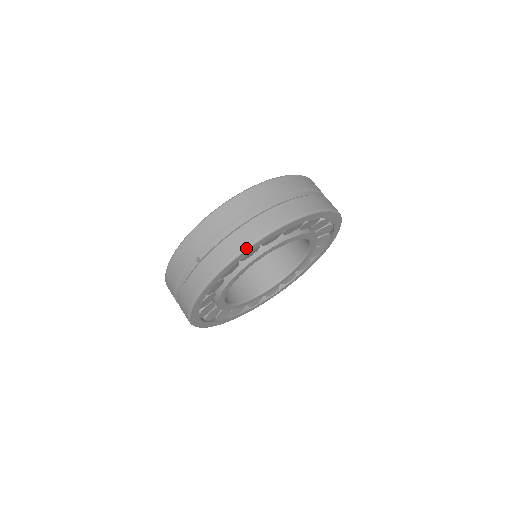
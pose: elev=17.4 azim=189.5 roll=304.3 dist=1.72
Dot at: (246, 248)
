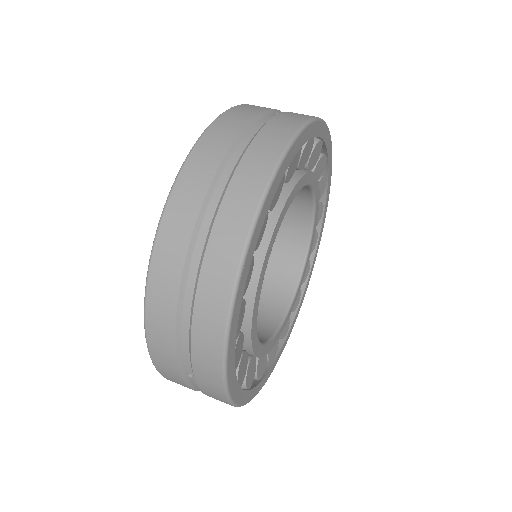
Dot at: (225, 340)
